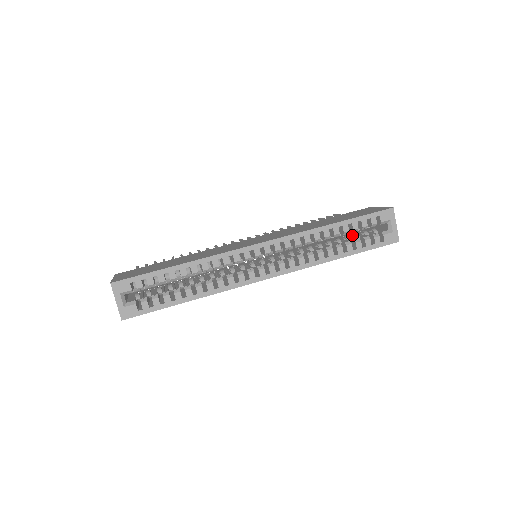
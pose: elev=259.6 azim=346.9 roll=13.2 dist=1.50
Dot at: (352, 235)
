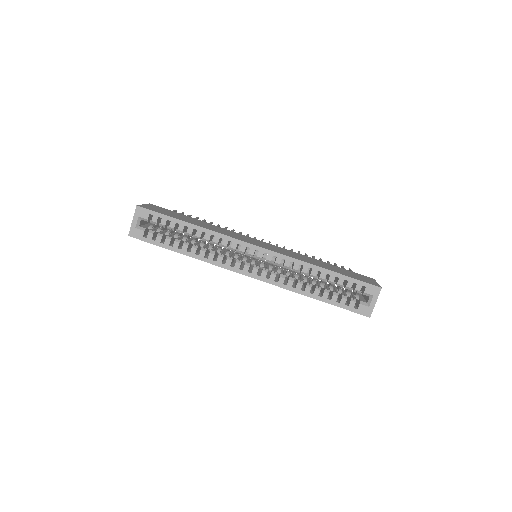
Dot at: (338, 288)
